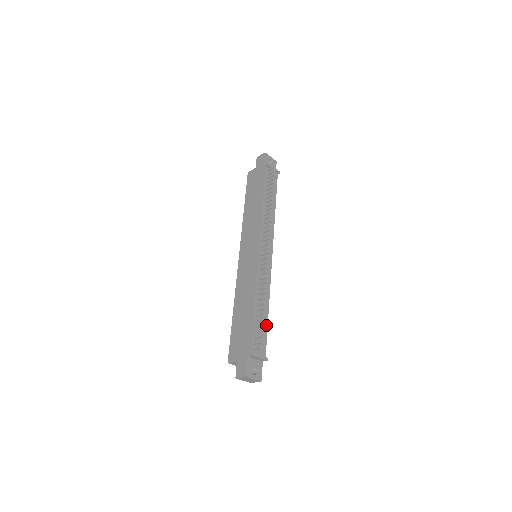
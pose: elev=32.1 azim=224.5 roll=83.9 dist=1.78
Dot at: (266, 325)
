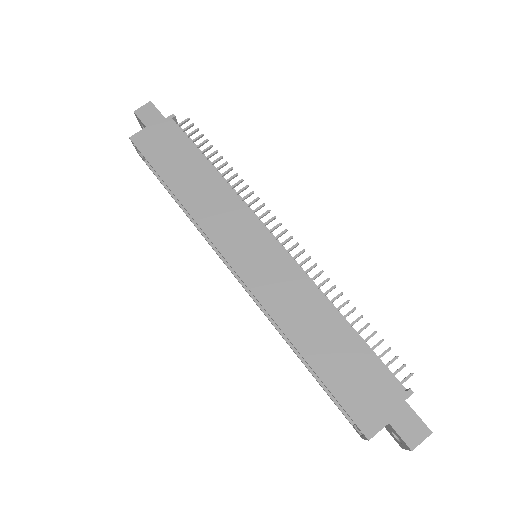
Dot at: occluded
